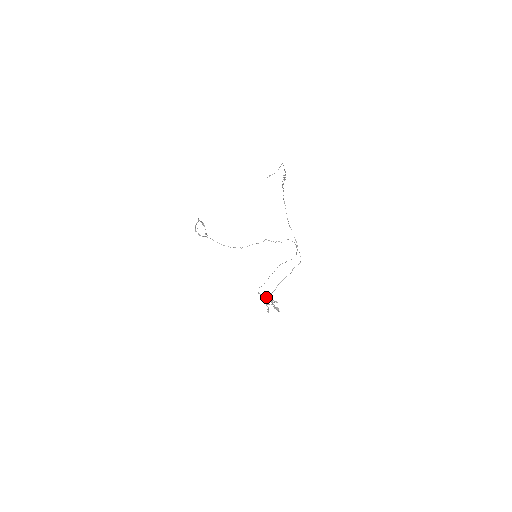
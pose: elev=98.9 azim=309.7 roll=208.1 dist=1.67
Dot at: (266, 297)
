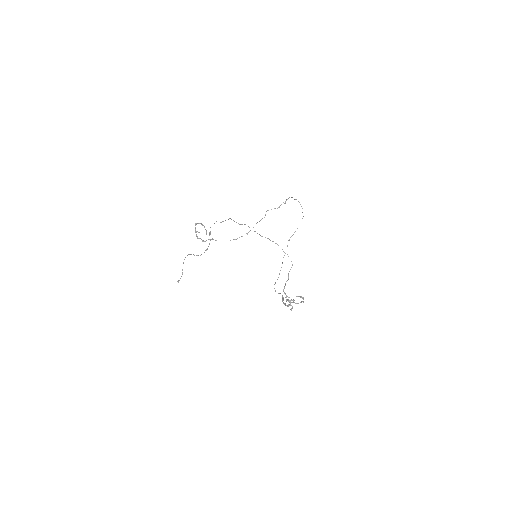
Dot at: occluded
